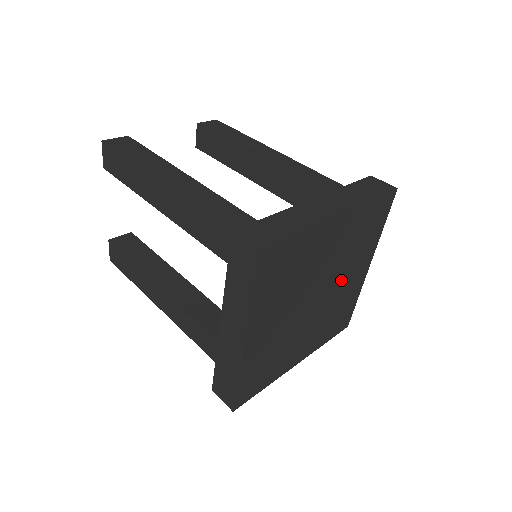
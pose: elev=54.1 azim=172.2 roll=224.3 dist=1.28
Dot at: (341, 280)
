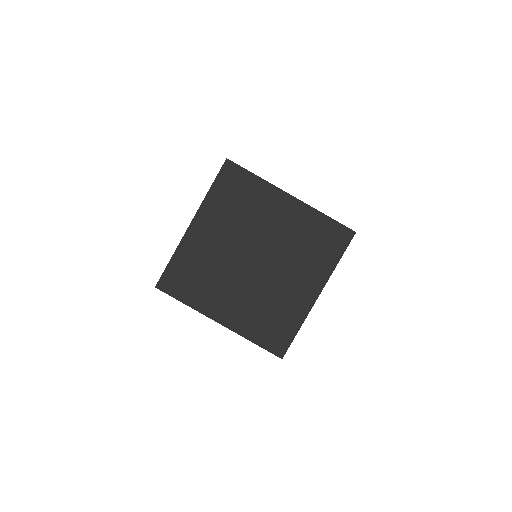
Dot at: (283, 272)
